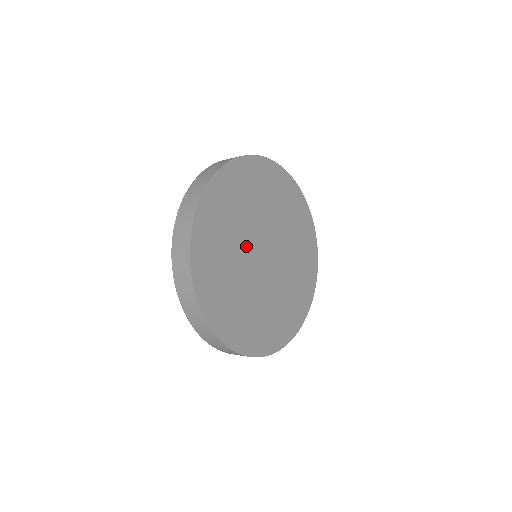
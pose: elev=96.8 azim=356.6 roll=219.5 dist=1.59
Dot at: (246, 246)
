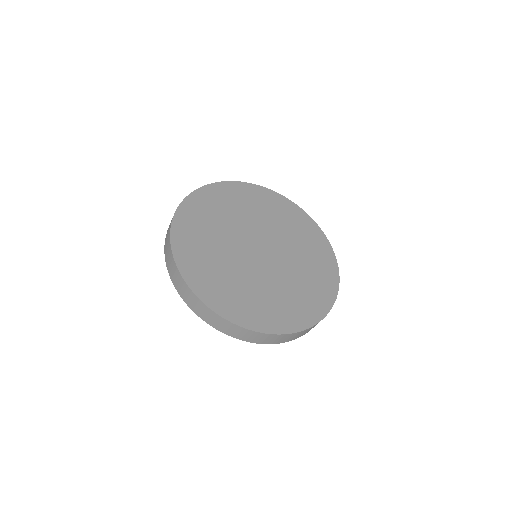
Dot at: (244, 230)
